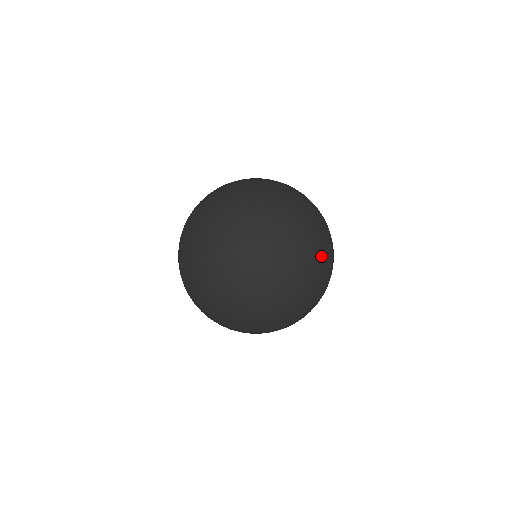
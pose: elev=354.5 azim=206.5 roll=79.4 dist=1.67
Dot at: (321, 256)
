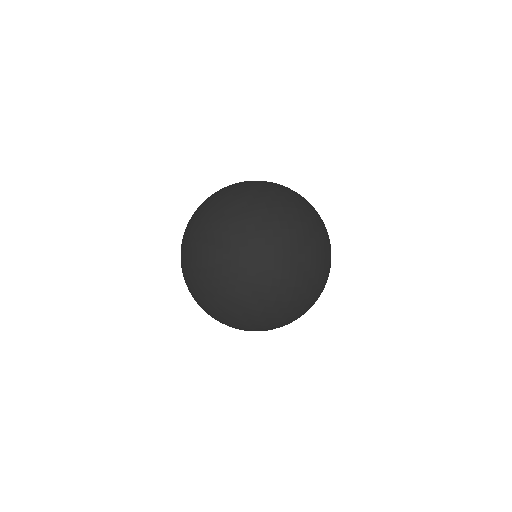
Dot at: occluded
